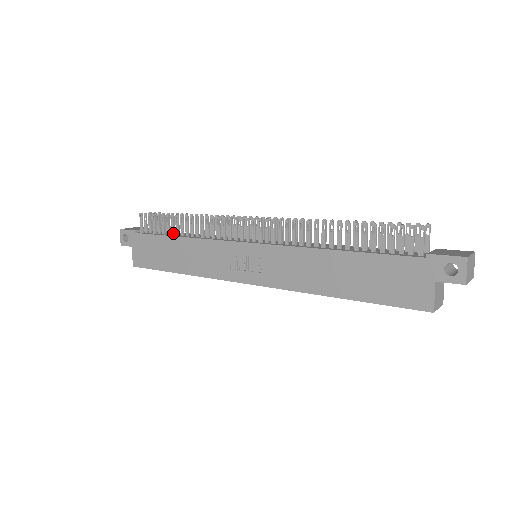
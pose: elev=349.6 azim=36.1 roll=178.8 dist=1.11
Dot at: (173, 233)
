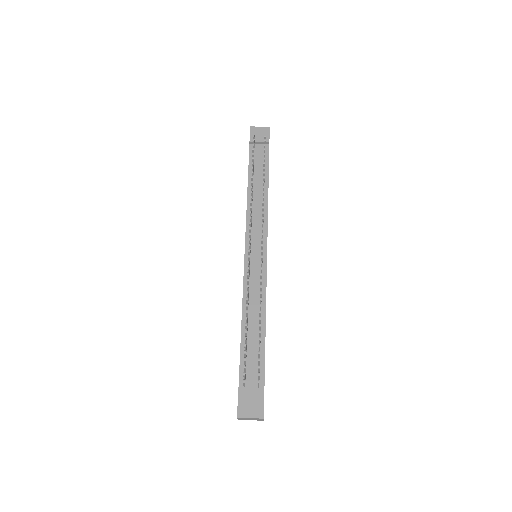
Dot at: occluded
